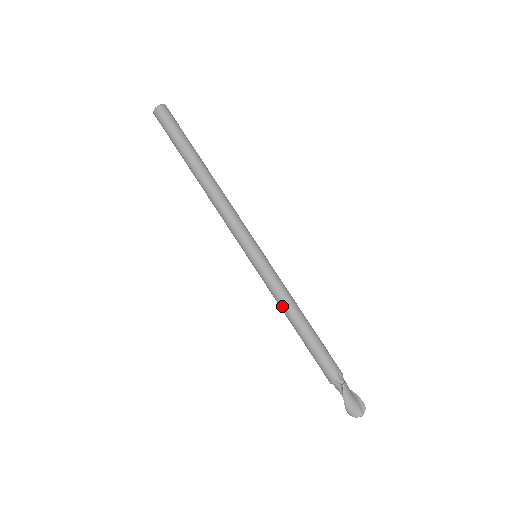
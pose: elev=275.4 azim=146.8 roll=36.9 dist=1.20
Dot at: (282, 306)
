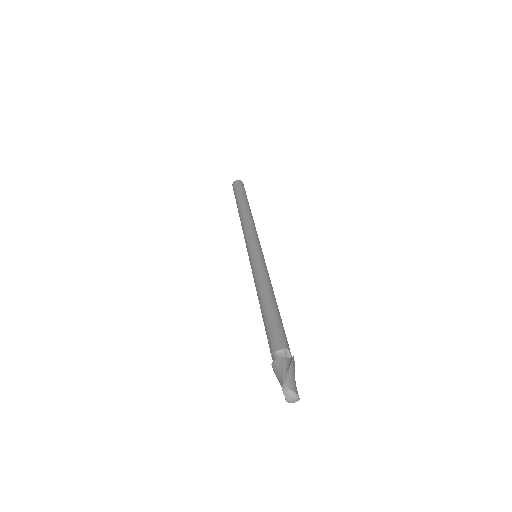
Dot at: (265, 281)
